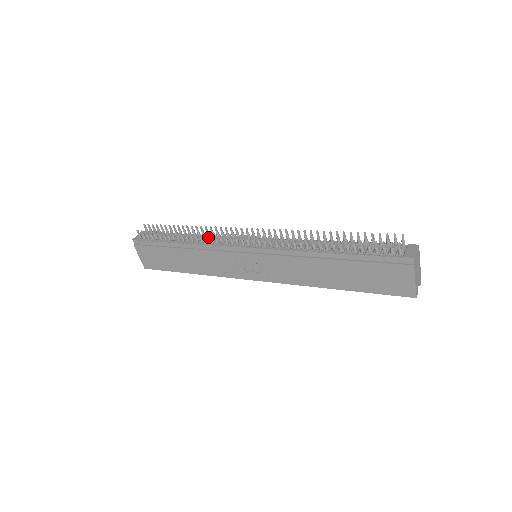
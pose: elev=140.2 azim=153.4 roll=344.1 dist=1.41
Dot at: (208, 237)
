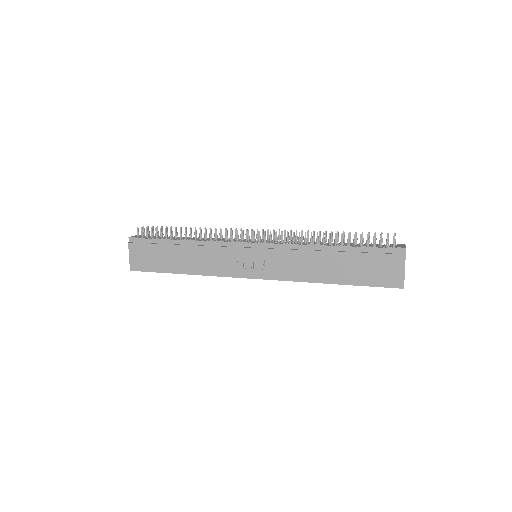
Dot at: occluded
